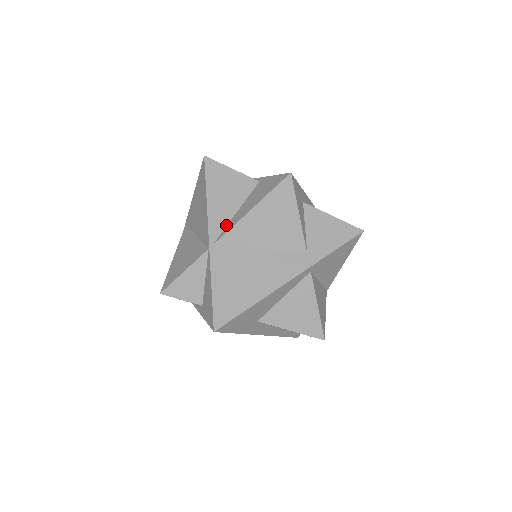
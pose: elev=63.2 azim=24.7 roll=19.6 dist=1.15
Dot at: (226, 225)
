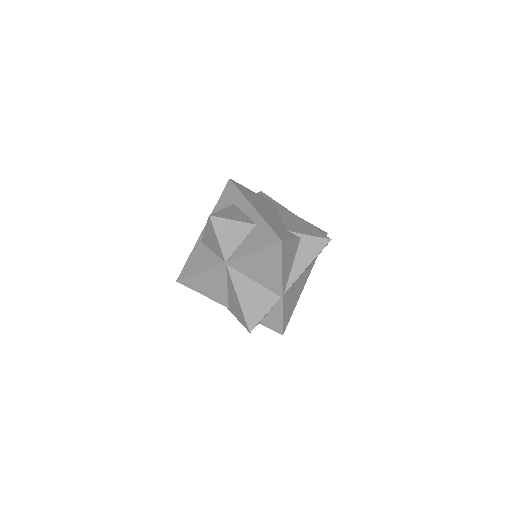
Dot at: (288, 278)
